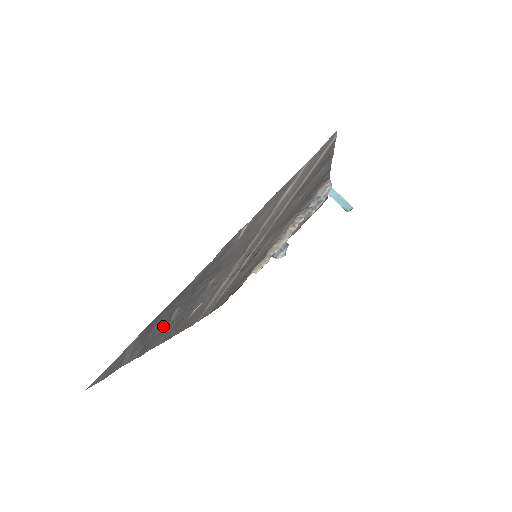
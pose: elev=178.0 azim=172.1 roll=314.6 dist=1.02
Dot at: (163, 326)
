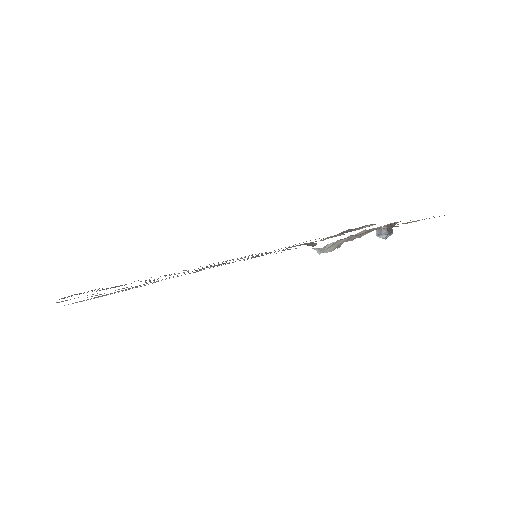
Dot at: (112, 287)
